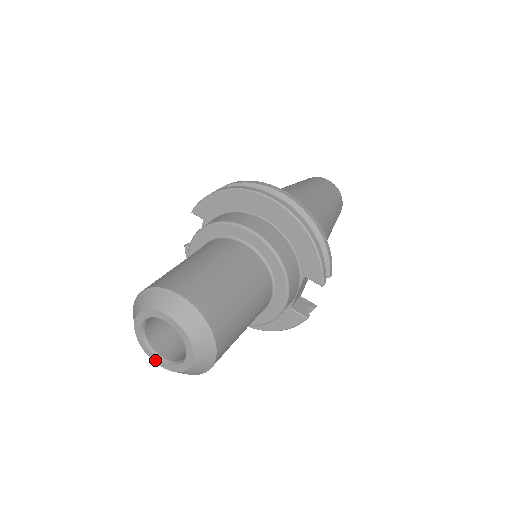
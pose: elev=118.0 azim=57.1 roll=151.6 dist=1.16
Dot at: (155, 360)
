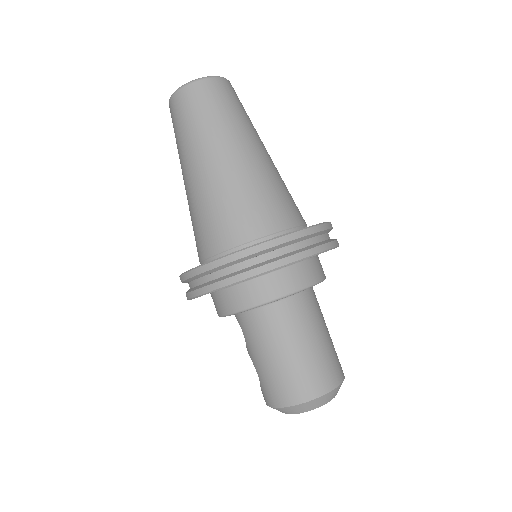
Dot at: occluded
